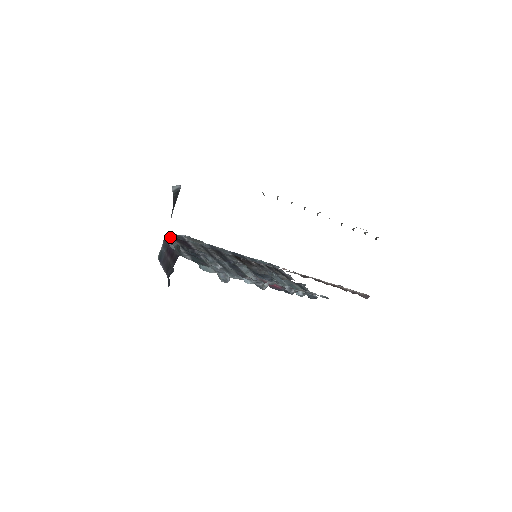
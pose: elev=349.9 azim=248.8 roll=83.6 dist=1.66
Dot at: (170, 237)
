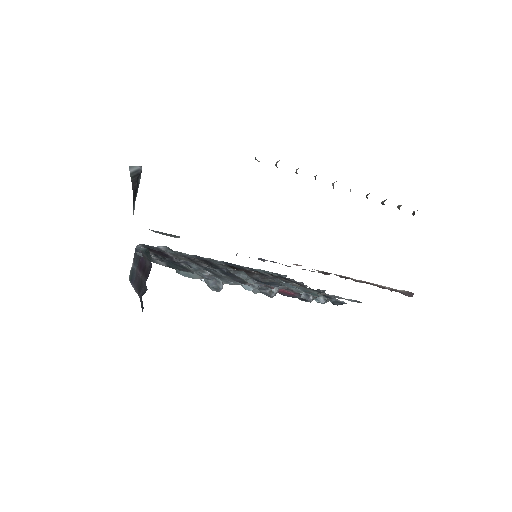
Dot at: occluded
